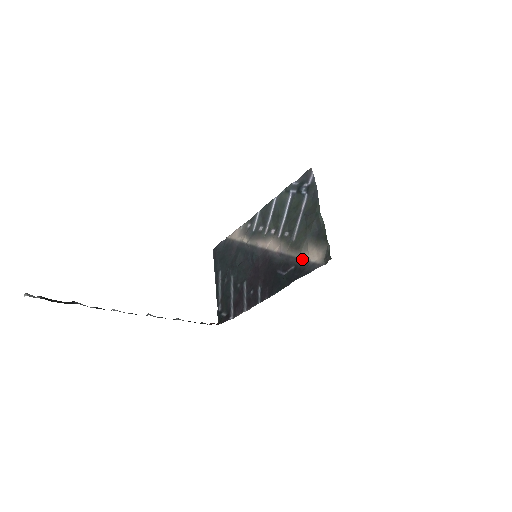
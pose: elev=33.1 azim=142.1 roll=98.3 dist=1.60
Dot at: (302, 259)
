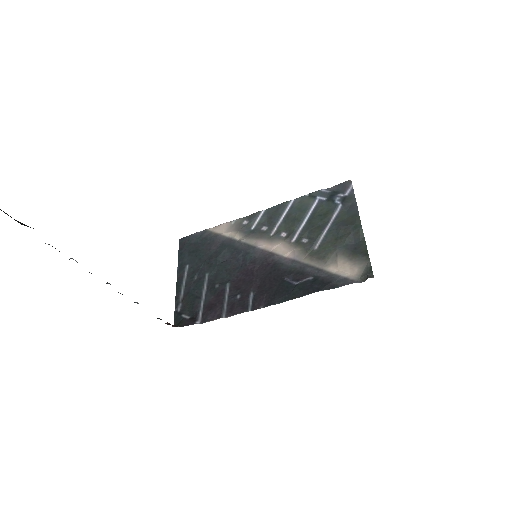
Dot at: (327, 271)
